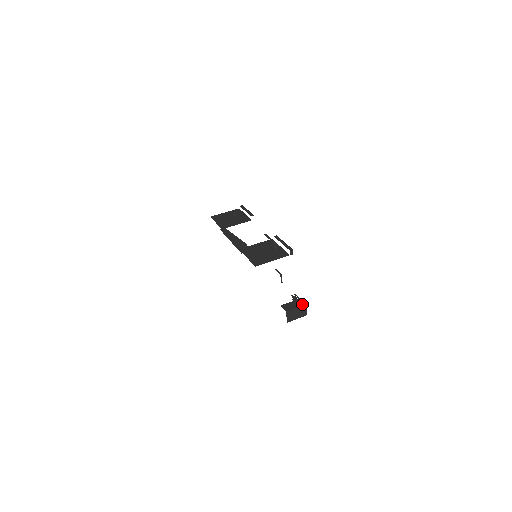
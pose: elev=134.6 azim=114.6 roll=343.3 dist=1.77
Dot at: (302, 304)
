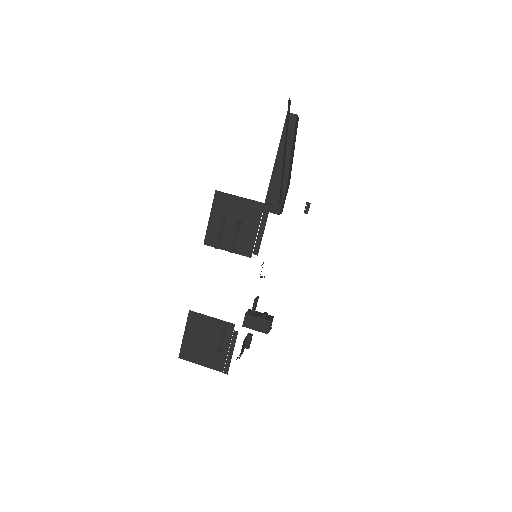
Dot at: (264, 331)
